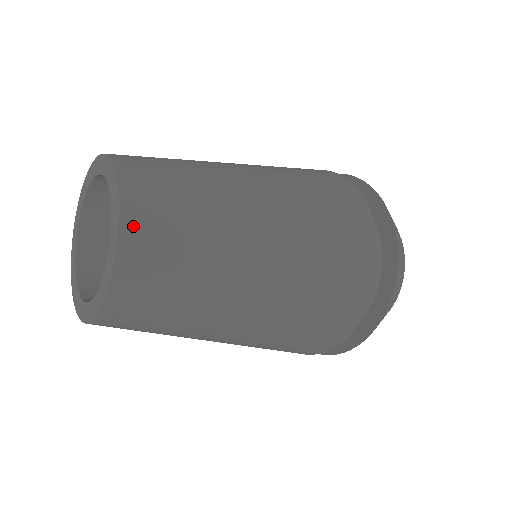
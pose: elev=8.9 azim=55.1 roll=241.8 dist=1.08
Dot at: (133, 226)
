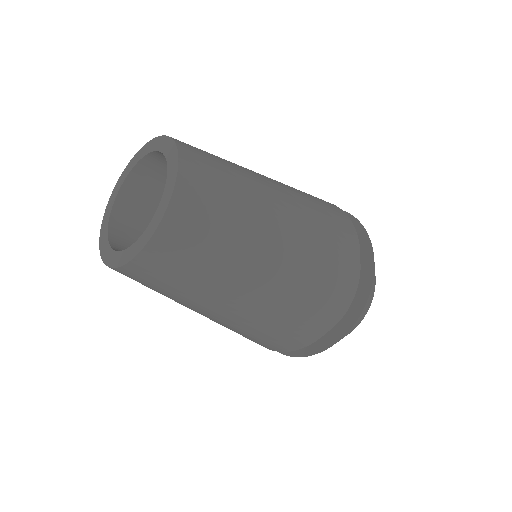
Dot at: (188, 165)
